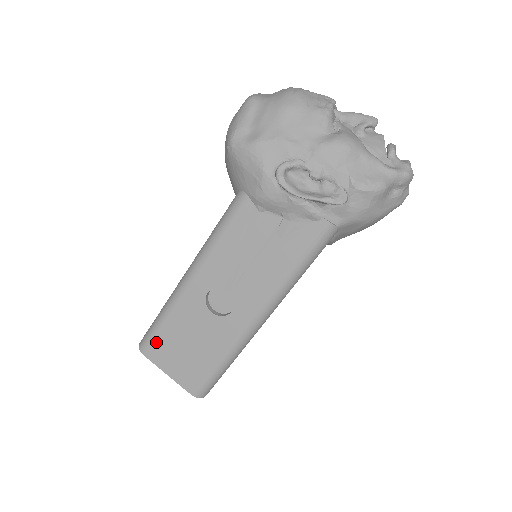
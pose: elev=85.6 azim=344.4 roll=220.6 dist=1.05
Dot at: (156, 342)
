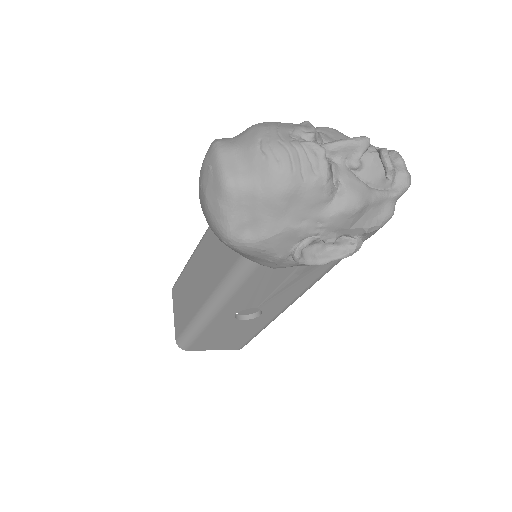
Dot at: (196, 344)
